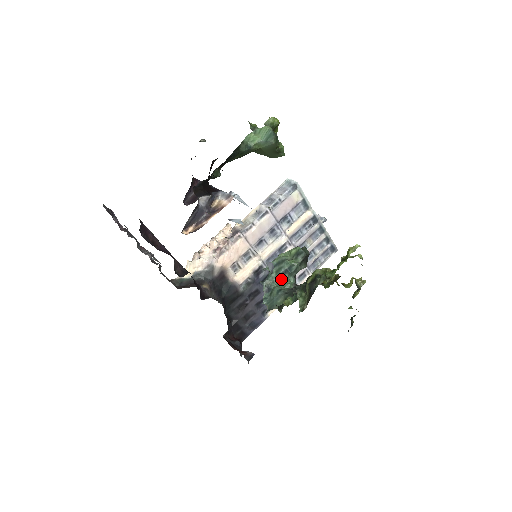
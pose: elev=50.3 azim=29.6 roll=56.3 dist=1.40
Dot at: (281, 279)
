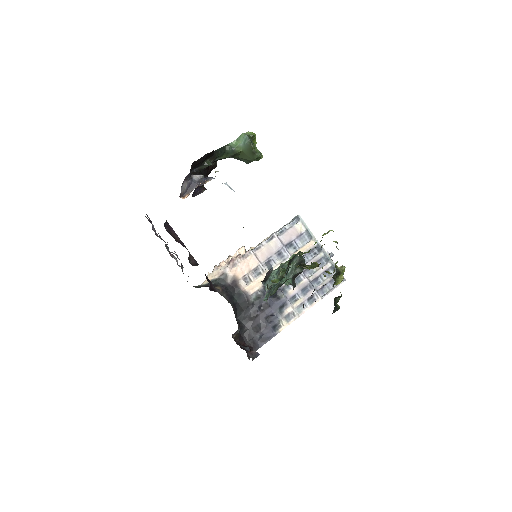
Dot at: (280, 281)
